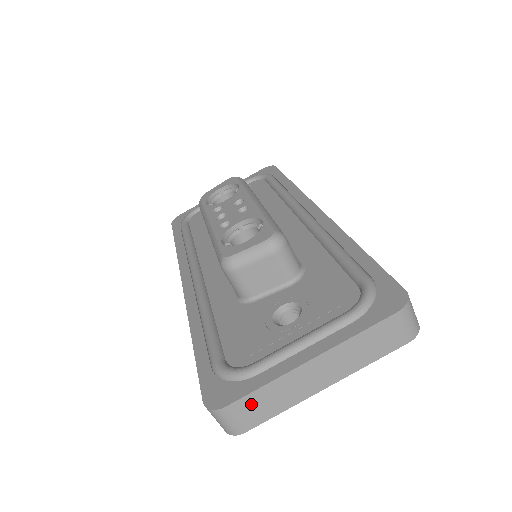
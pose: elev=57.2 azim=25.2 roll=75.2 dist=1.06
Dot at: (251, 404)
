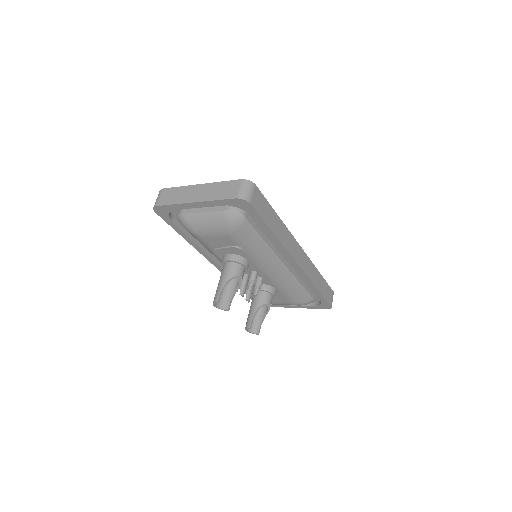
Dot at: (170, 193)
